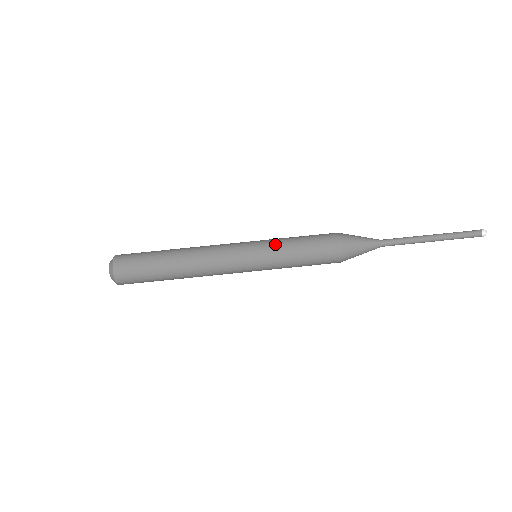
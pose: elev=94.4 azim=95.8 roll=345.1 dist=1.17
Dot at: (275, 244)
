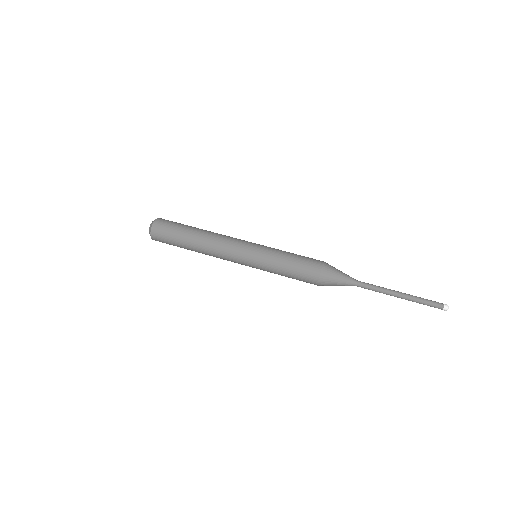
Dot at: (274, 248)
